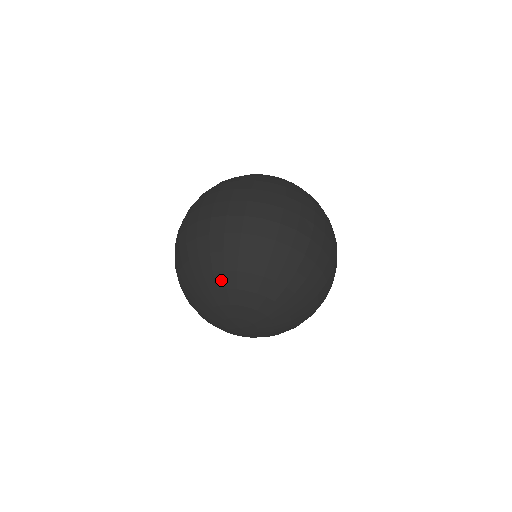
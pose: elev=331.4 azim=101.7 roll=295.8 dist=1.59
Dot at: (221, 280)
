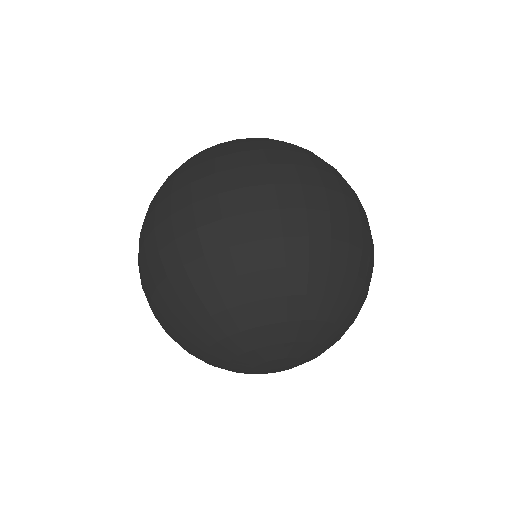
Dot at: (313, 308)
